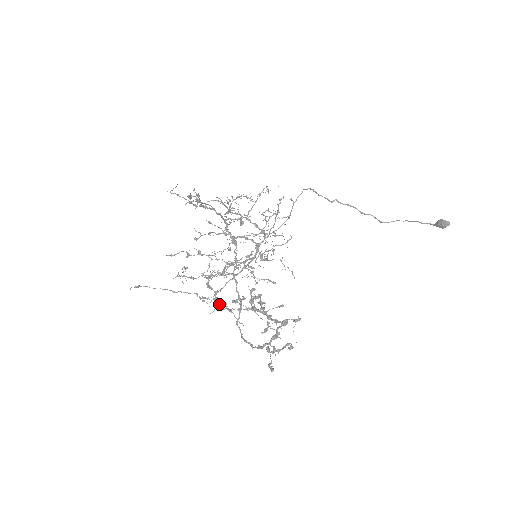
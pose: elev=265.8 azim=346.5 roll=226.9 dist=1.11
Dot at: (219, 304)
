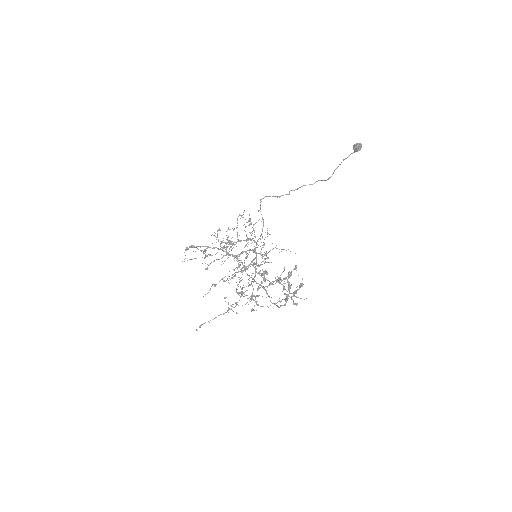
Dot at: (249, 297)
